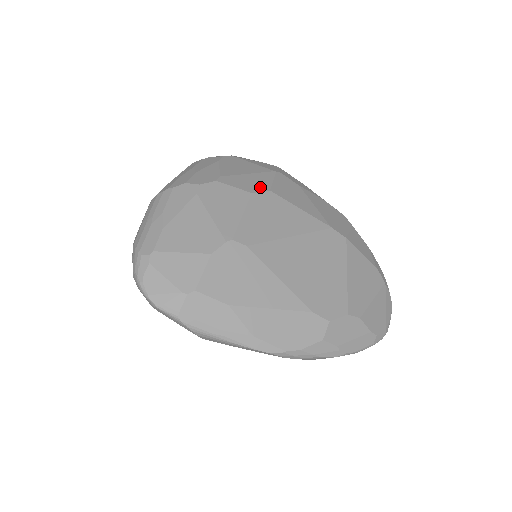
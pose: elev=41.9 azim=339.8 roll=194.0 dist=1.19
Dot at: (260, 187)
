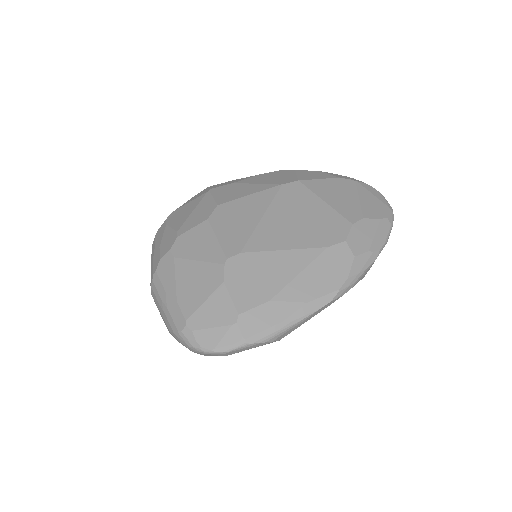
Dot at: (209, 210)
